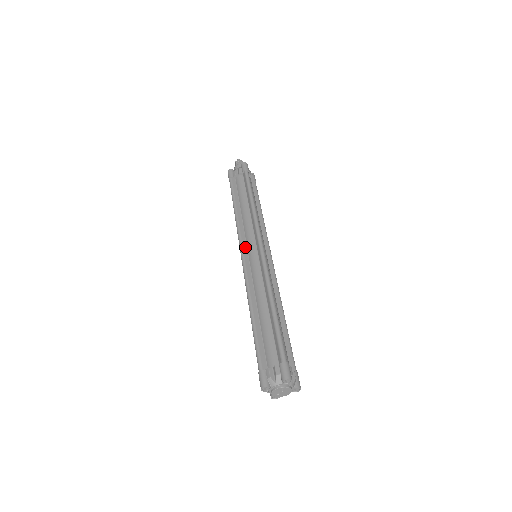
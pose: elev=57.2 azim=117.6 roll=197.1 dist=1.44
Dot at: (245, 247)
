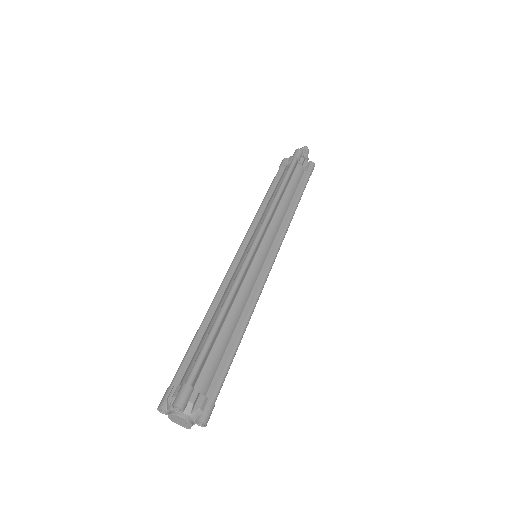
Dot at: (245, 244)
